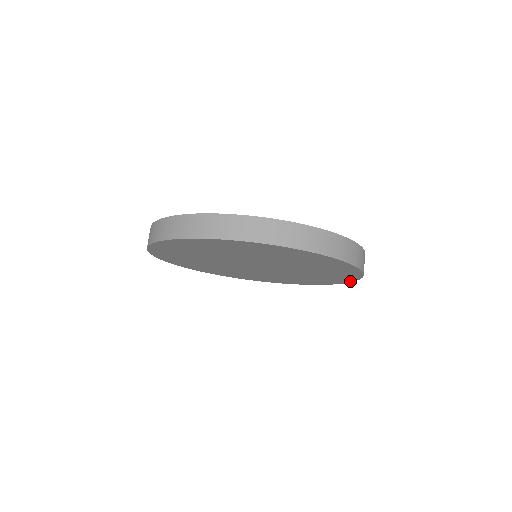
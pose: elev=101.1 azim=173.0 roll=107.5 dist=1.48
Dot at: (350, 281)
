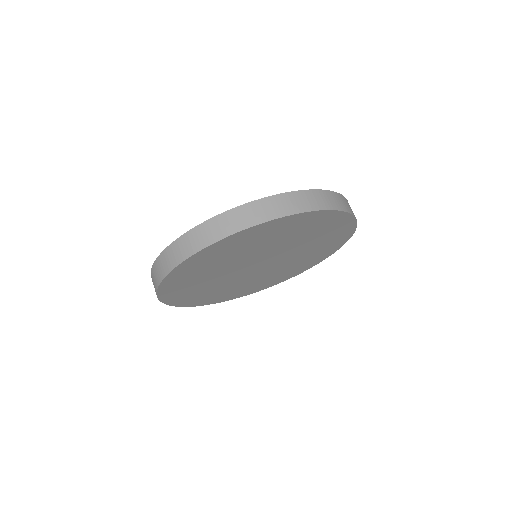
Dot at: (318, 263)
